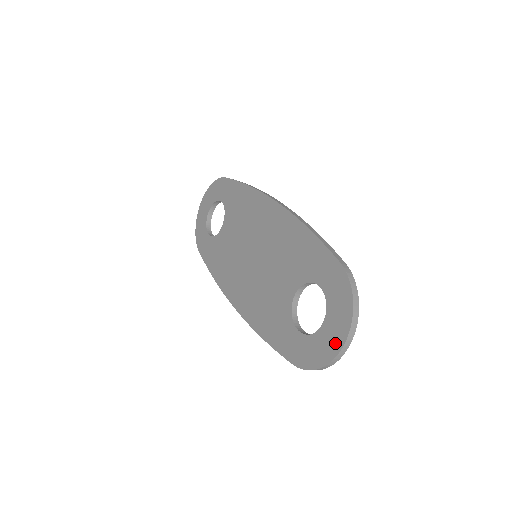
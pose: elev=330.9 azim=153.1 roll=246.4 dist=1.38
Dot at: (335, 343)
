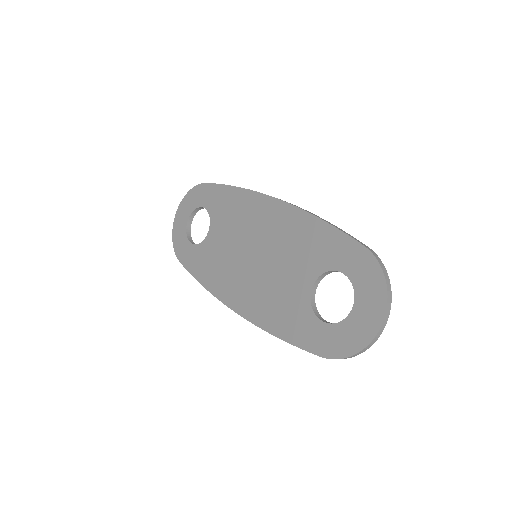
Dot at: (370, 325)
